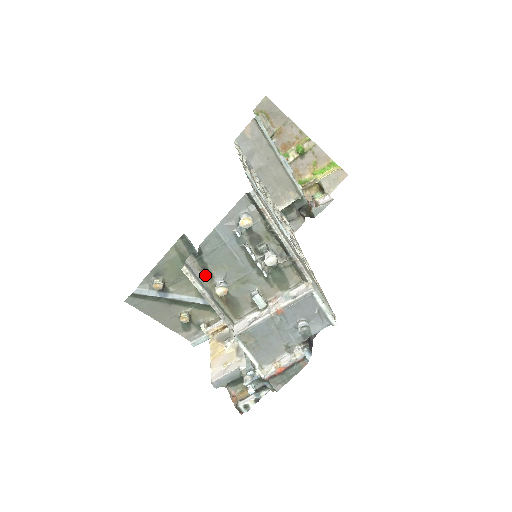
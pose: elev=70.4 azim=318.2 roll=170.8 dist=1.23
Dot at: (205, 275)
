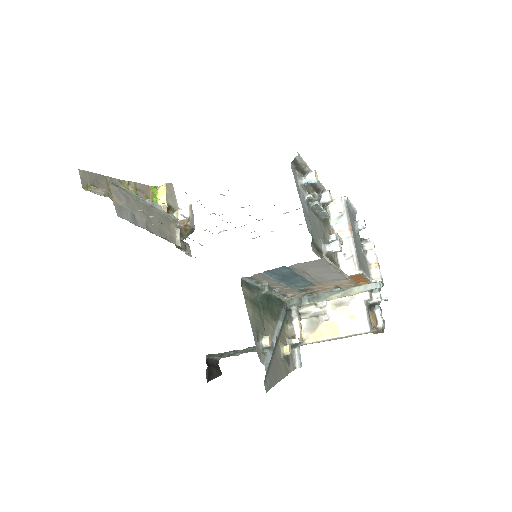
Dot at: (320, 254)
